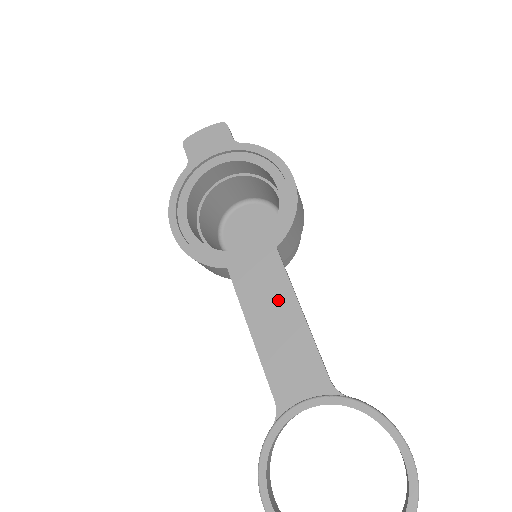
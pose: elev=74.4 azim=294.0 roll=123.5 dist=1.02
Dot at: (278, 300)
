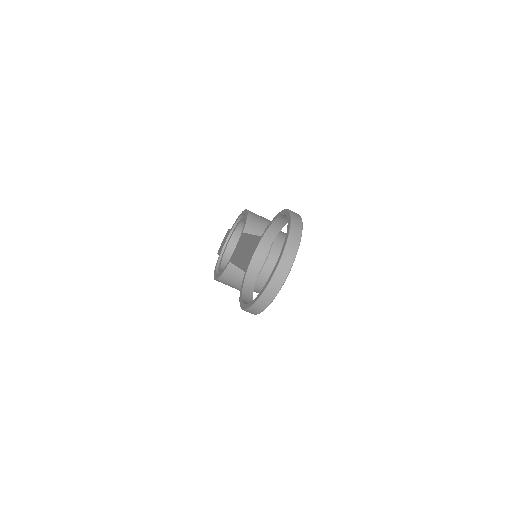
Dot at: (244, 244)
